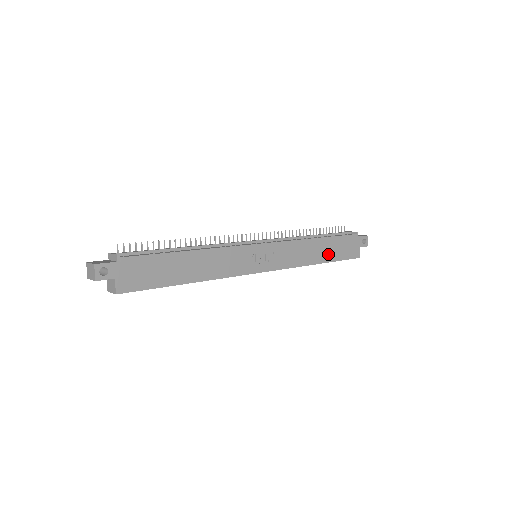
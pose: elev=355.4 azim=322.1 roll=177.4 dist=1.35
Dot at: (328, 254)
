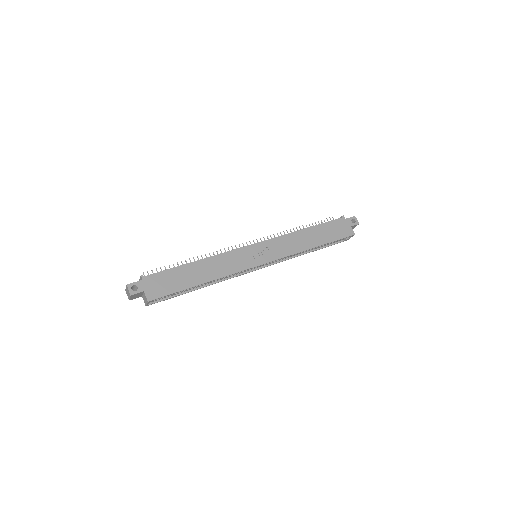
Dot at: (321, 238)
